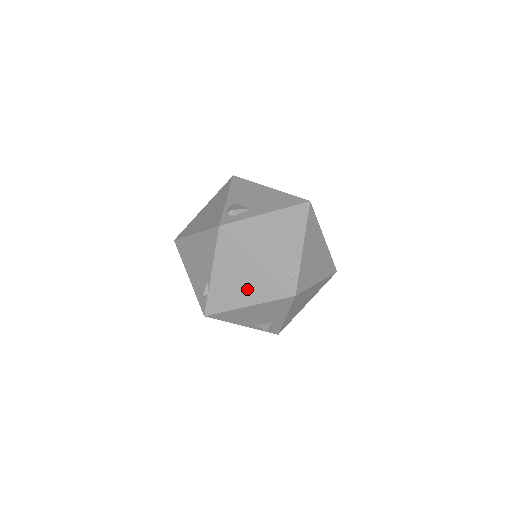
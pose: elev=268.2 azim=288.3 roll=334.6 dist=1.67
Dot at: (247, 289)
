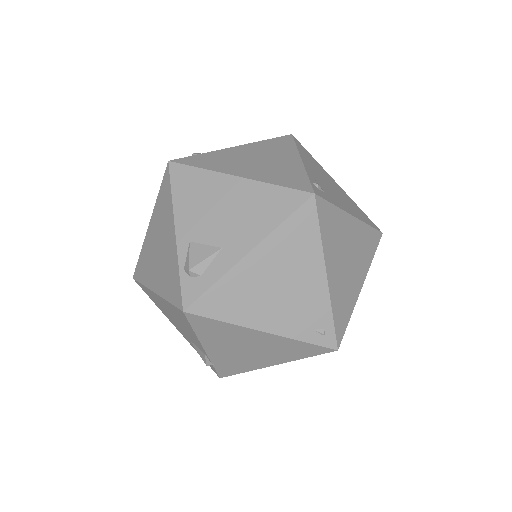
Dot at: (263, 354)
